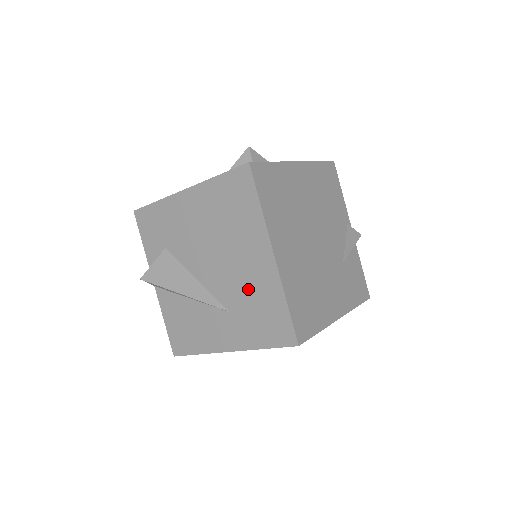
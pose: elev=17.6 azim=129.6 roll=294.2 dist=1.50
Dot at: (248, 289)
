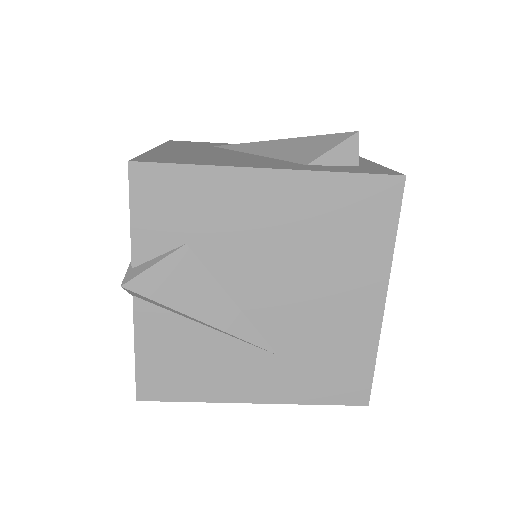
Dot at: (325, 333)
